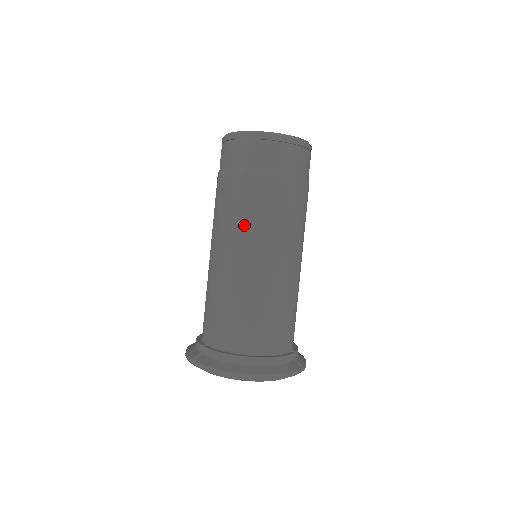
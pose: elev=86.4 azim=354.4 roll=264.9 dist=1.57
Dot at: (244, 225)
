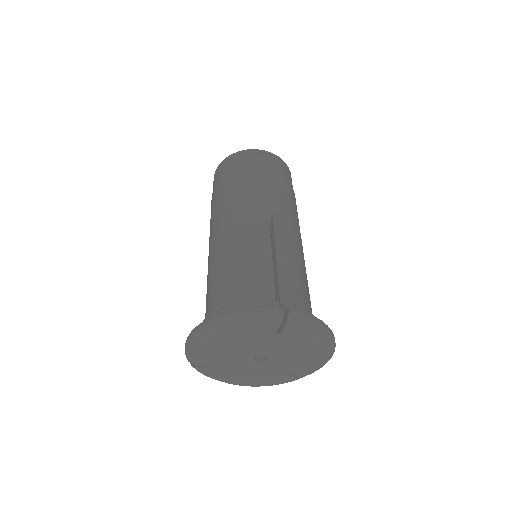
Dot at: (213, 221)
